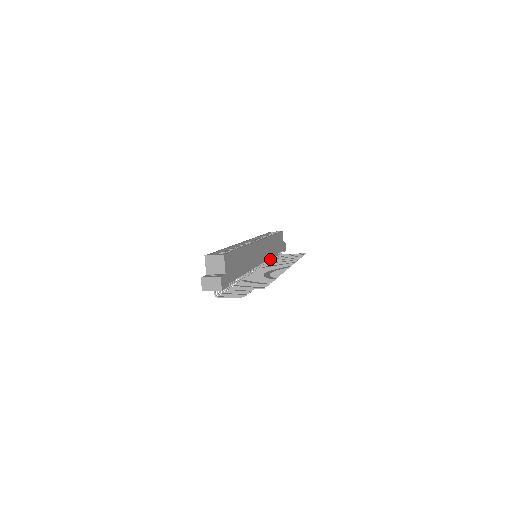
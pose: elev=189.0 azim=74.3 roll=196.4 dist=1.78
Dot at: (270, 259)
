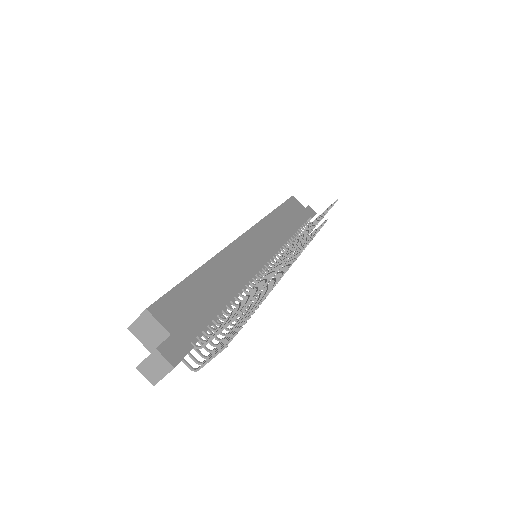
Dot at: occluded
